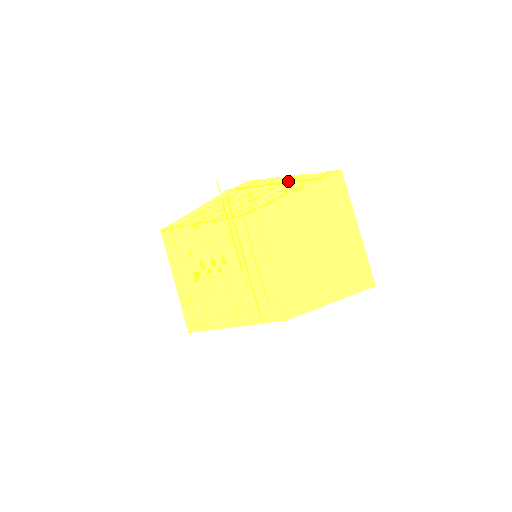
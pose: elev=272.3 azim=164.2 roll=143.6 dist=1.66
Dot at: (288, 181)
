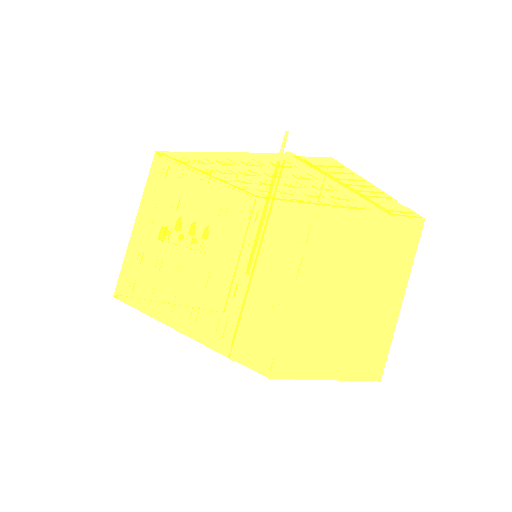
Dot at: (372, 192)
